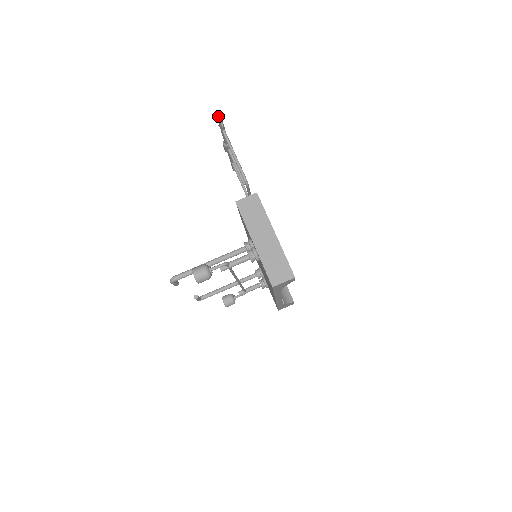
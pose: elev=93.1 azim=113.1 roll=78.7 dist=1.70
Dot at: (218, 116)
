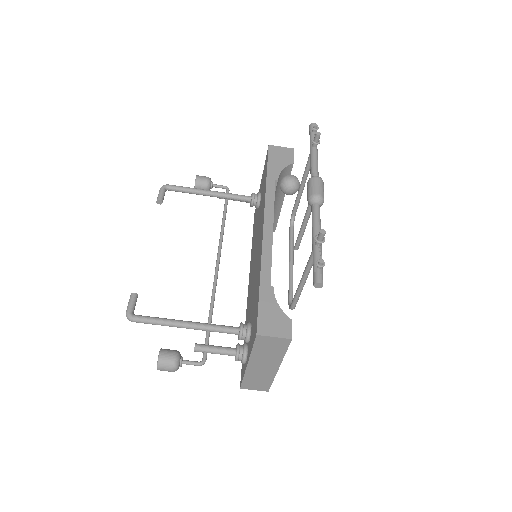
Dot at: (318, 284)
